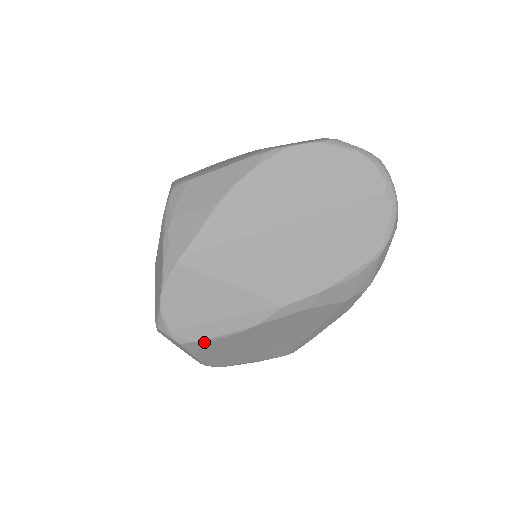
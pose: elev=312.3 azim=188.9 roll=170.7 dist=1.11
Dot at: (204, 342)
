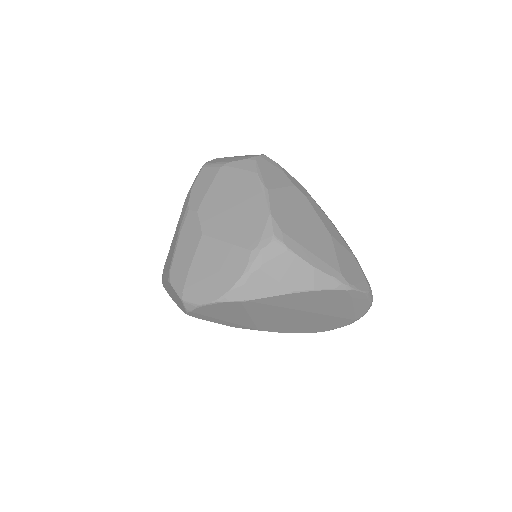
Dot at: (199, 318)
